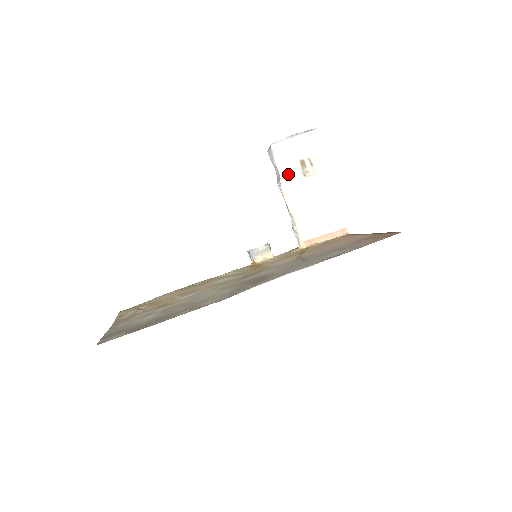
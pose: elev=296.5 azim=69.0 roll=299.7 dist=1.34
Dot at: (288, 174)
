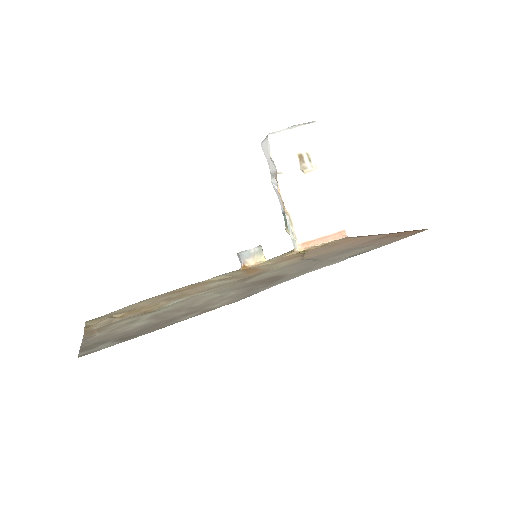
Dot at: (285, 169)
